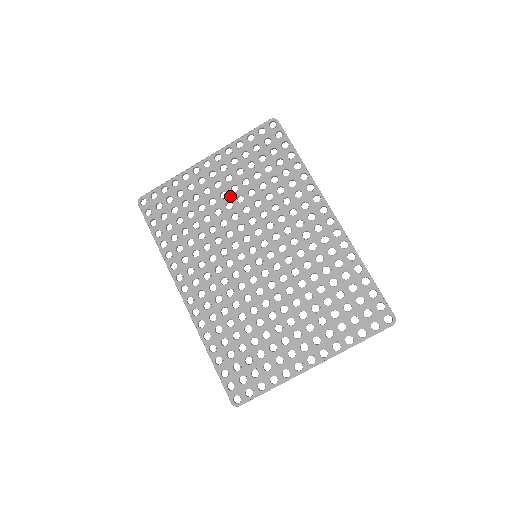
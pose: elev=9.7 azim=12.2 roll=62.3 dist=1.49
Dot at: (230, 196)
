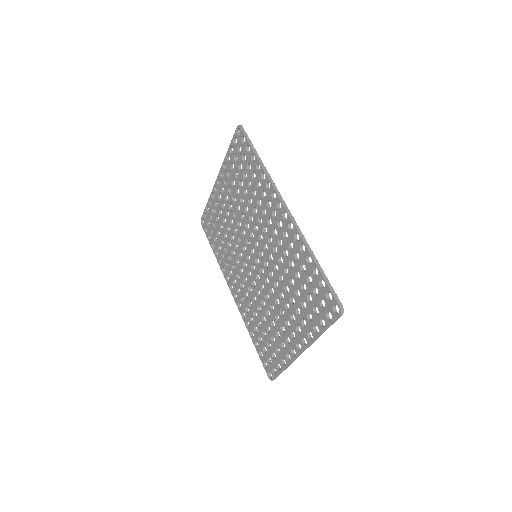
Dot at: (233, 207)
